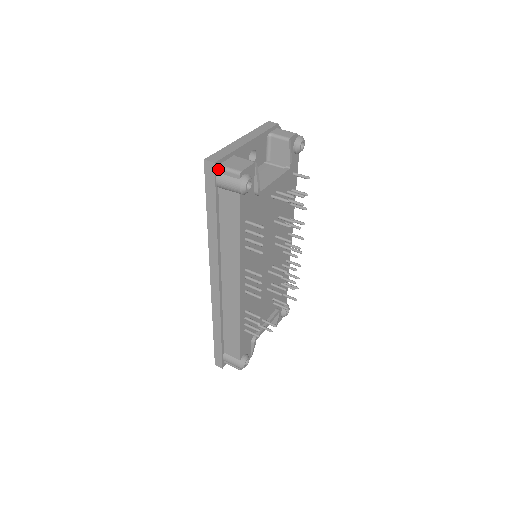
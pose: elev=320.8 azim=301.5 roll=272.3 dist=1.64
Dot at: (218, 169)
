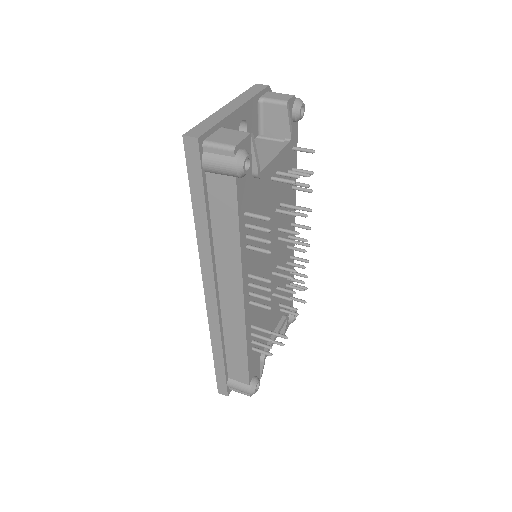
Dot at: (203, 146)
